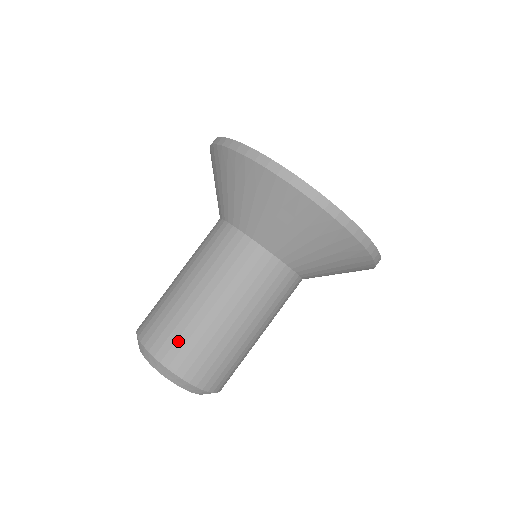
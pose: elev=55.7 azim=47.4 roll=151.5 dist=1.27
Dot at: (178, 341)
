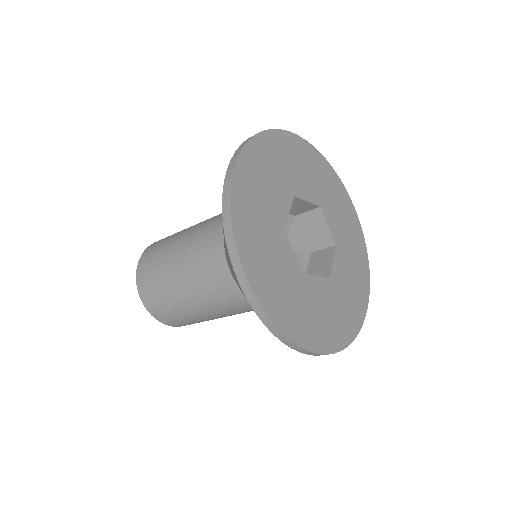
Dot at: (154, 294)
